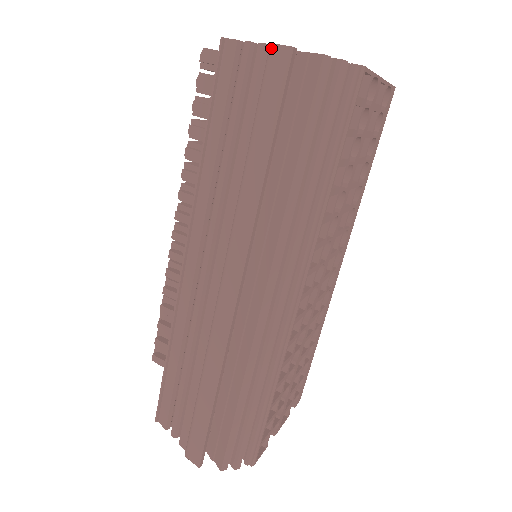
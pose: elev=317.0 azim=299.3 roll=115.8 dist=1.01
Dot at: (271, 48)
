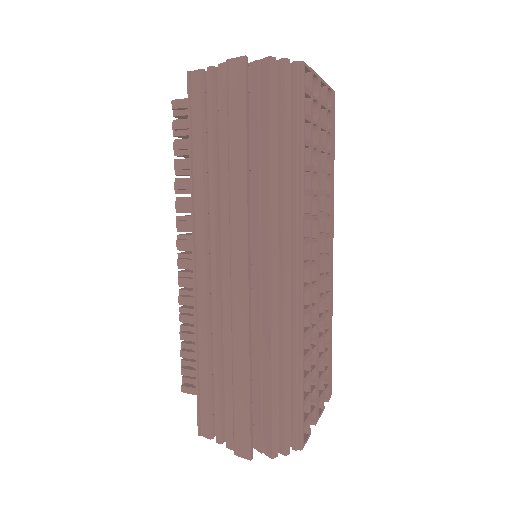
Dot at: (228, 63)
